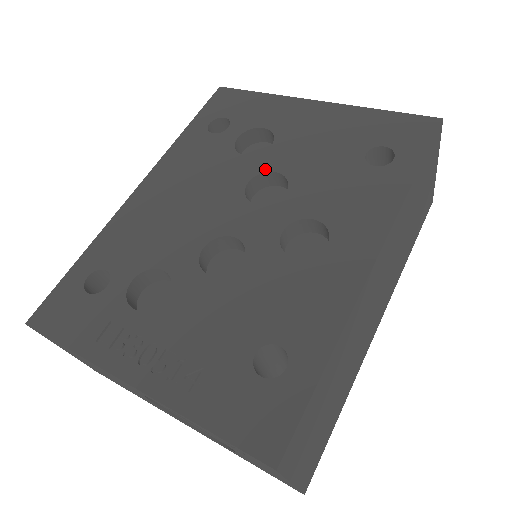
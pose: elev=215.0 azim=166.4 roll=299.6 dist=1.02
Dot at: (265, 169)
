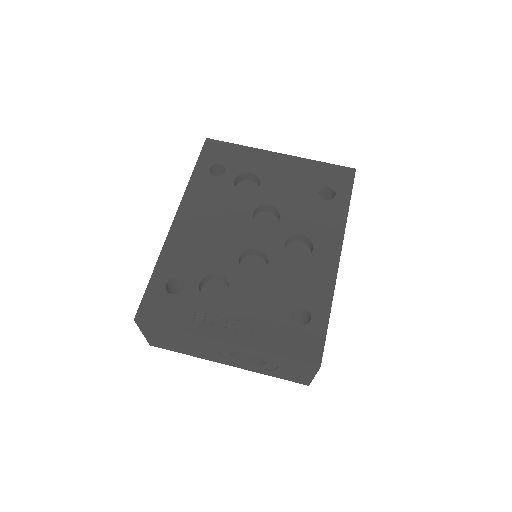
Dot at: (261, 203)
